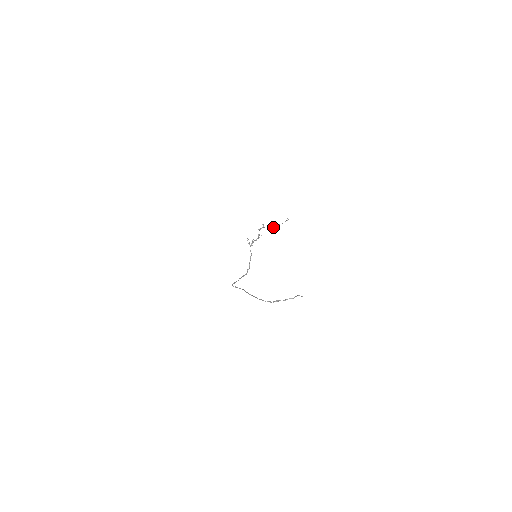
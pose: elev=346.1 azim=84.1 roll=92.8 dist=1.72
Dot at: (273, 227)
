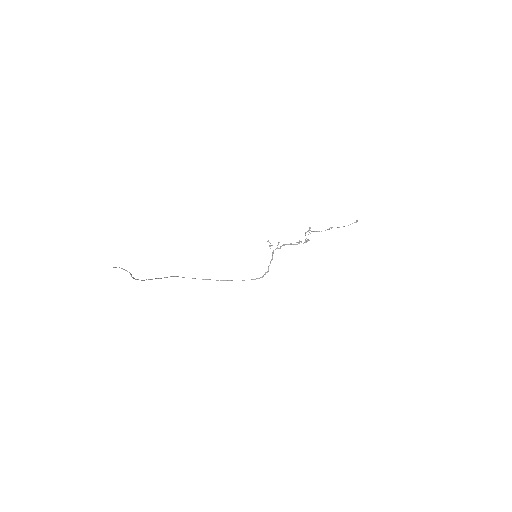
Dot at: (325, 230)
